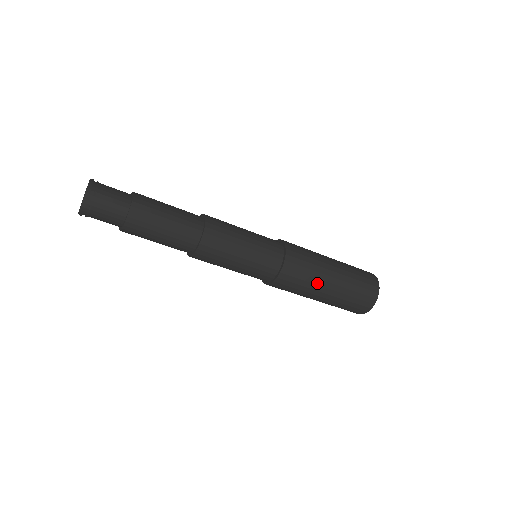
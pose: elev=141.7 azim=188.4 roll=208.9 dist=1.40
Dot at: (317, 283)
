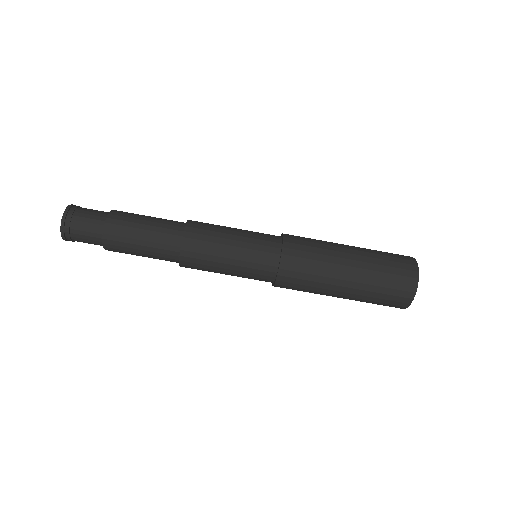
Dot at: (327, 282)
